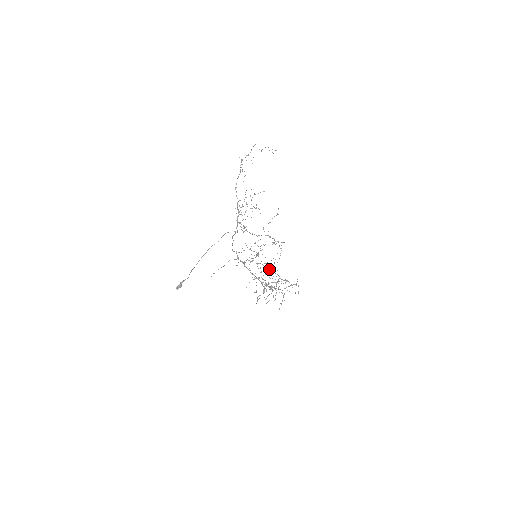
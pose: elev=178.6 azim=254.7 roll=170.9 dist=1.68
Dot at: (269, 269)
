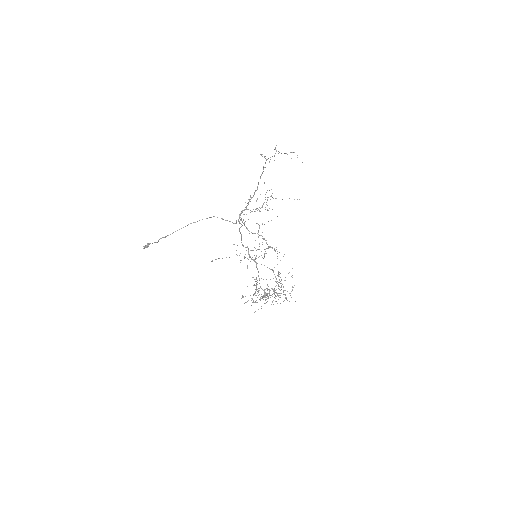
Dot at: (281, 279)
